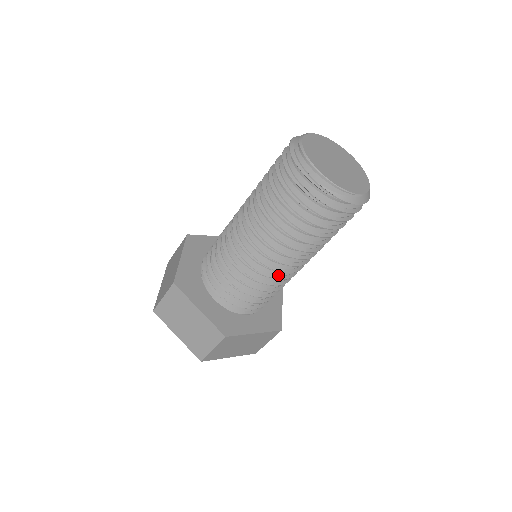
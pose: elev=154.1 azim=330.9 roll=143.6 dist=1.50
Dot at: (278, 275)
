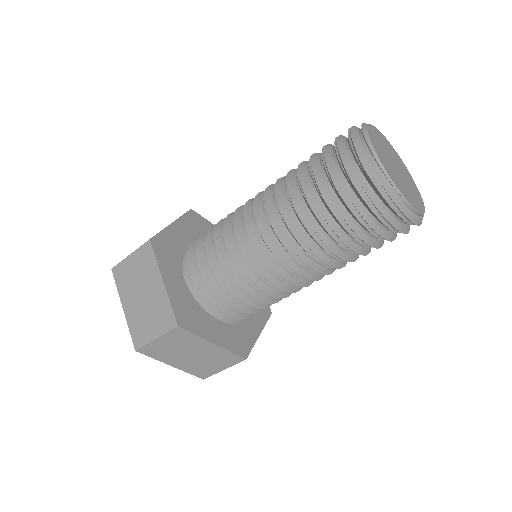
Dot at: occluded
